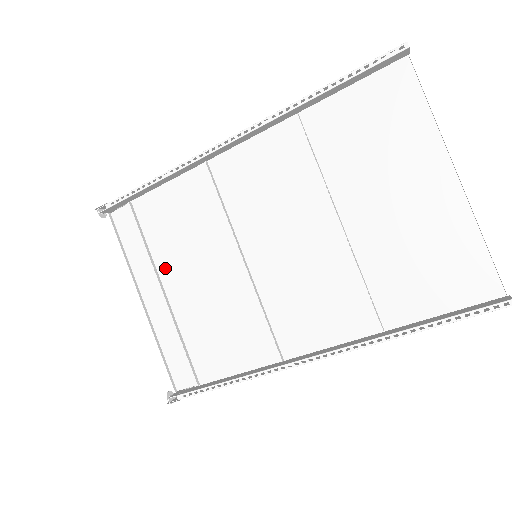
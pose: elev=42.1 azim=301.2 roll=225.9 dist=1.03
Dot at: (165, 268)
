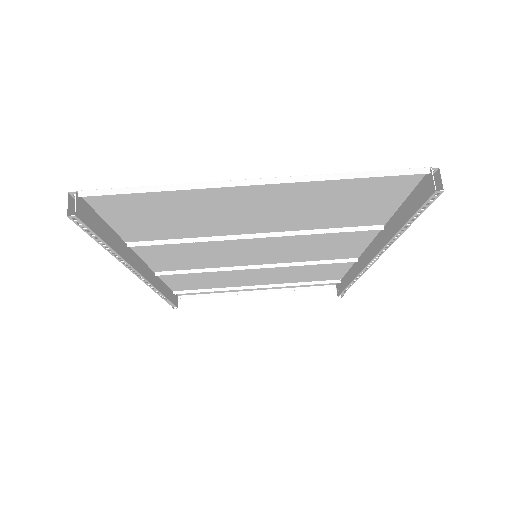
Dot at: (237, 285)
